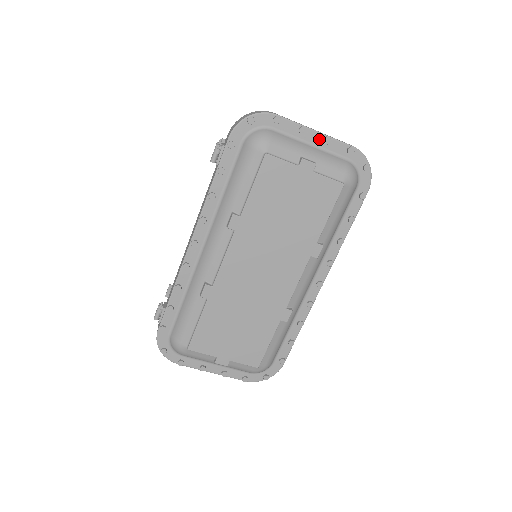
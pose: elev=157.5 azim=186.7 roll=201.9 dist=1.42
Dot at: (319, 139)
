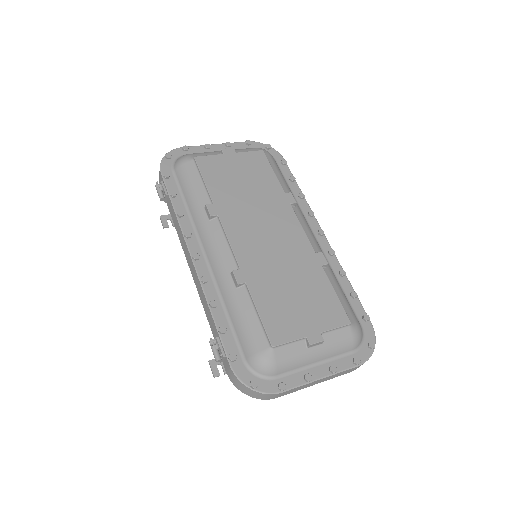
Dot at: (223, 147)
